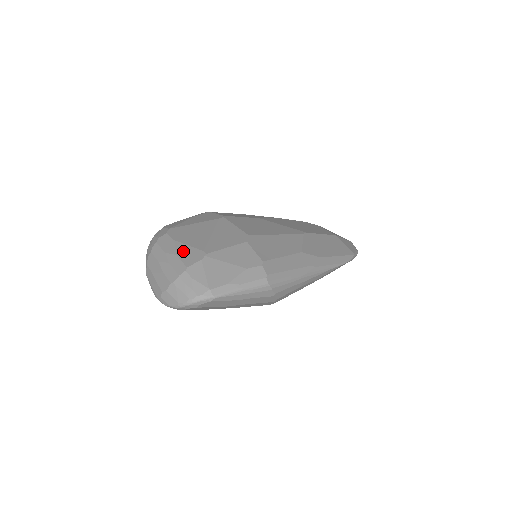
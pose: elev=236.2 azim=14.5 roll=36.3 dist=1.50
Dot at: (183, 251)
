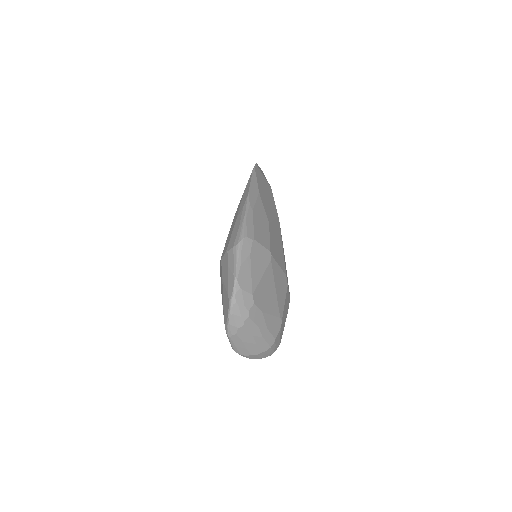
Dot at: (270, 323)
